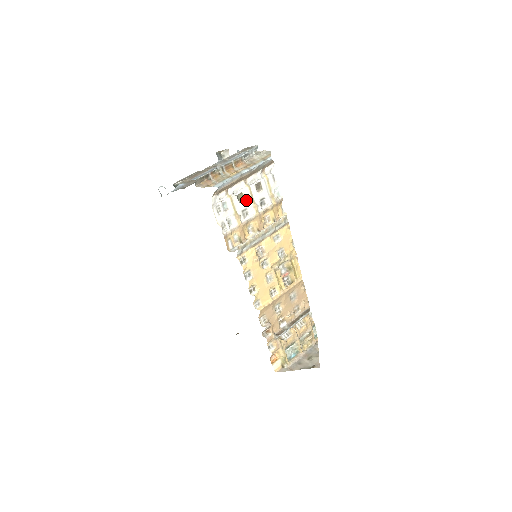
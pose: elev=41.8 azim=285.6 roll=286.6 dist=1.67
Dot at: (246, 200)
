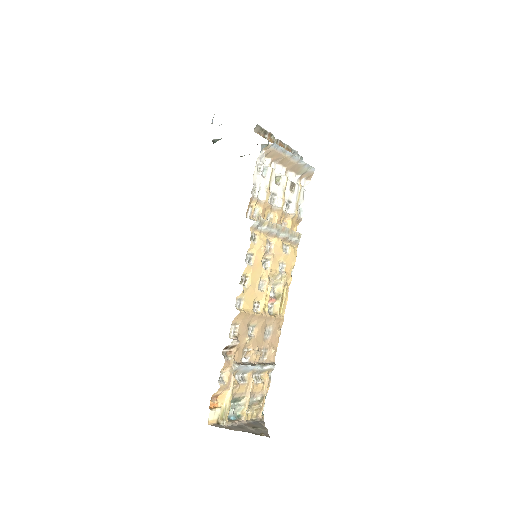
Dot at: (280, 186)
